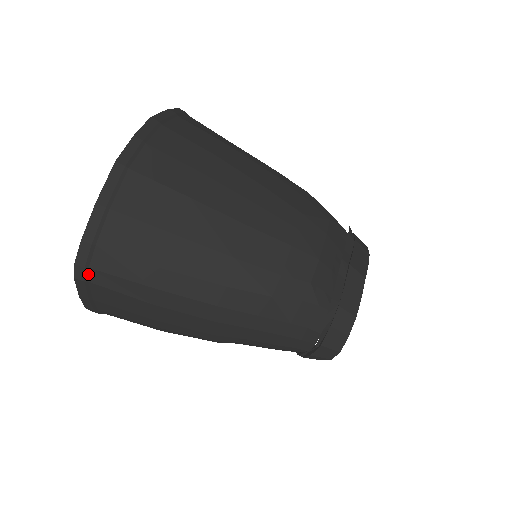
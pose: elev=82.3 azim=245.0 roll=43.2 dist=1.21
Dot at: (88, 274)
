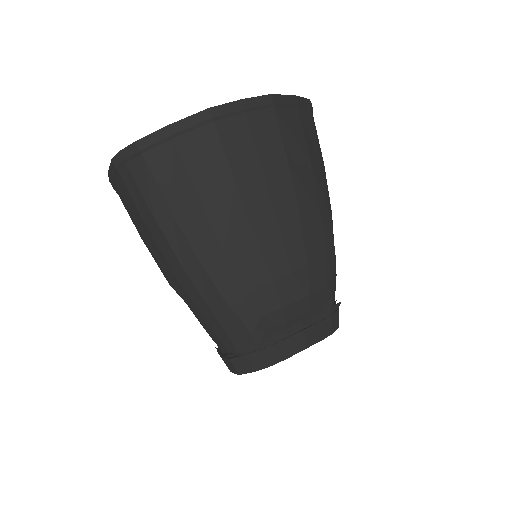
Dot at: (122, 166)
